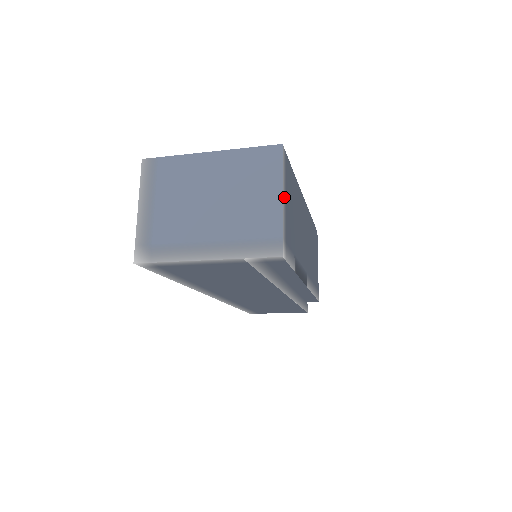
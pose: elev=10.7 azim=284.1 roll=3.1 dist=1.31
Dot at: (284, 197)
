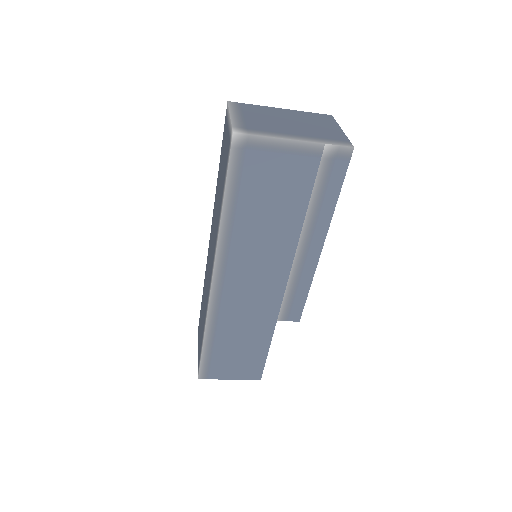
Dot at: occluded
